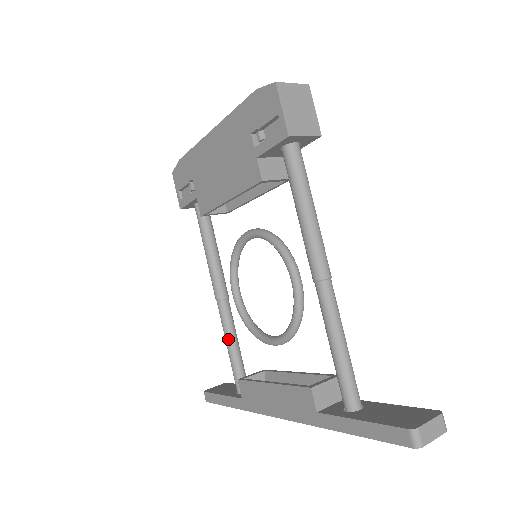
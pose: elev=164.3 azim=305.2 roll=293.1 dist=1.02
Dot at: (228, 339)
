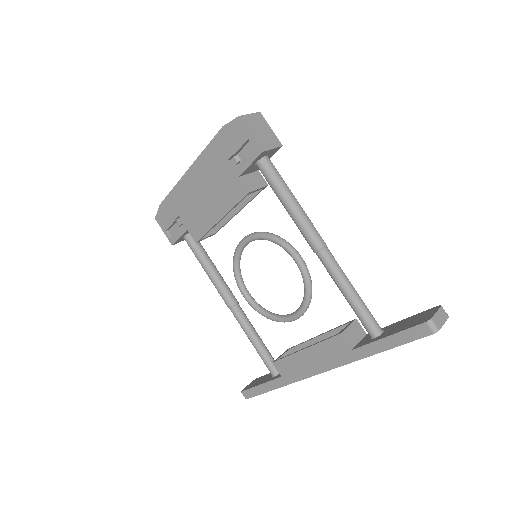
Dot at: (250, 336)
